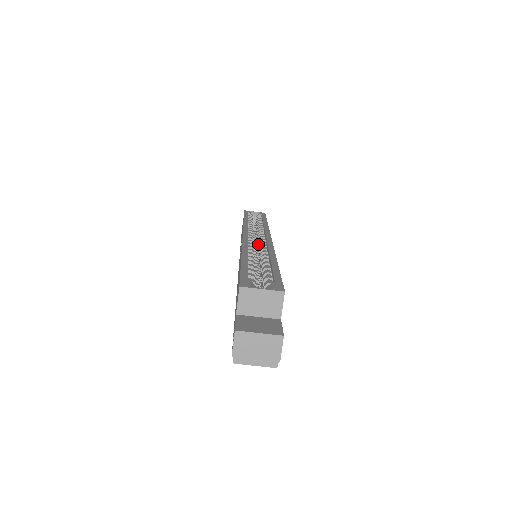
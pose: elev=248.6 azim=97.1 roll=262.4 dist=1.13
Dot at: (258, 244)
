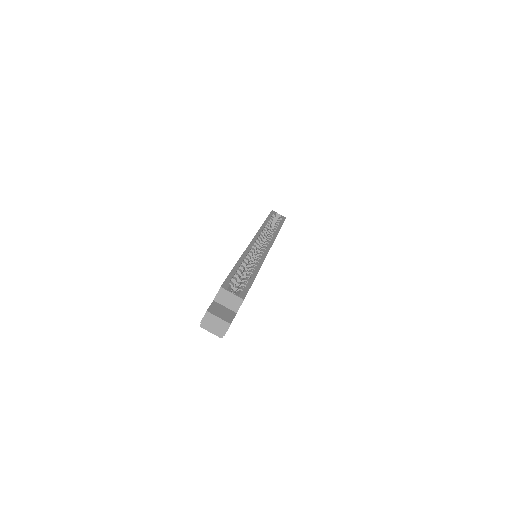
Dot at: occluded
